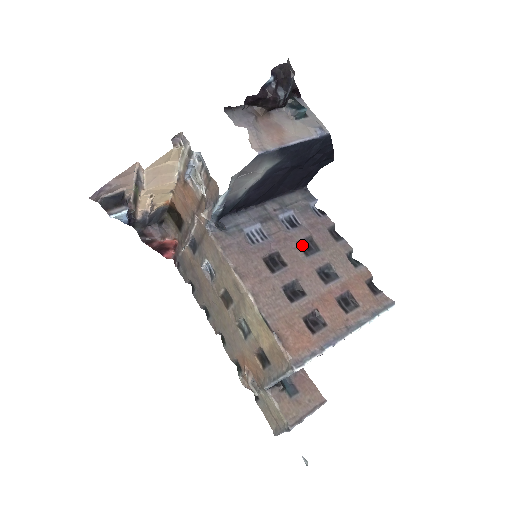
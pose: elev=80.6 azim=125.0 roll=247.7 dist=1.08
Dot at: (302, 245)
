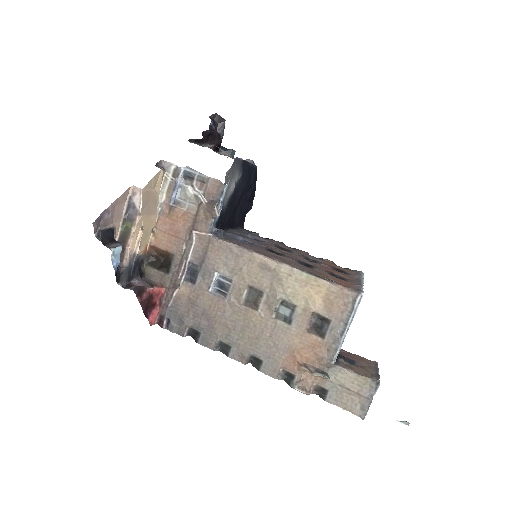
Dot at: occluded
